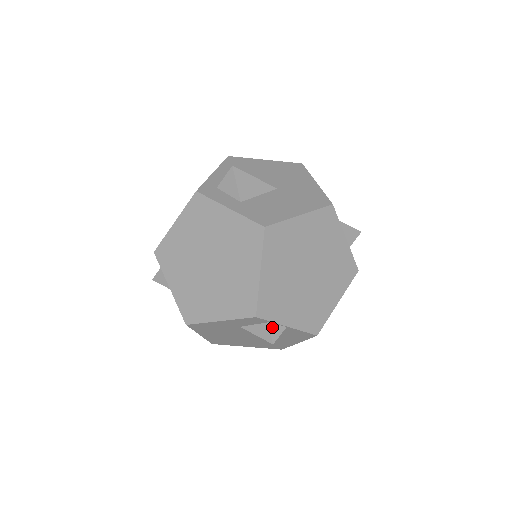
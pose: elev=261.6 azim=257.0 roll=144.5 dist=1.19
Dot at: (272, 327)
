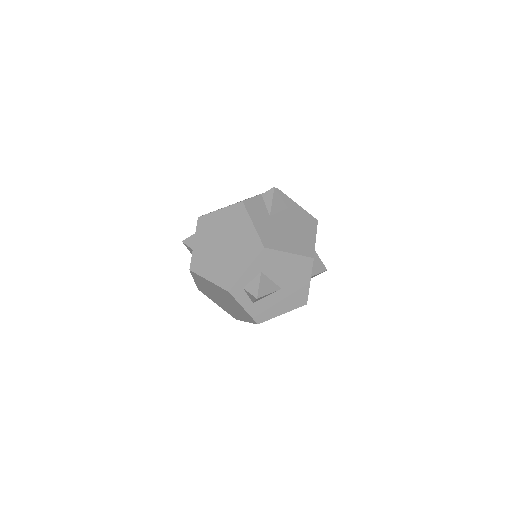
Dot at: occluded
